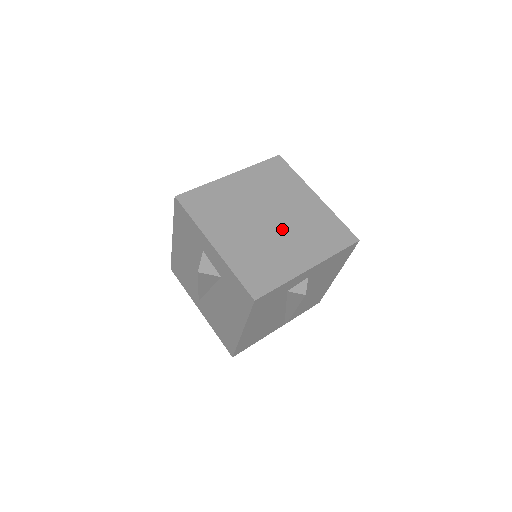
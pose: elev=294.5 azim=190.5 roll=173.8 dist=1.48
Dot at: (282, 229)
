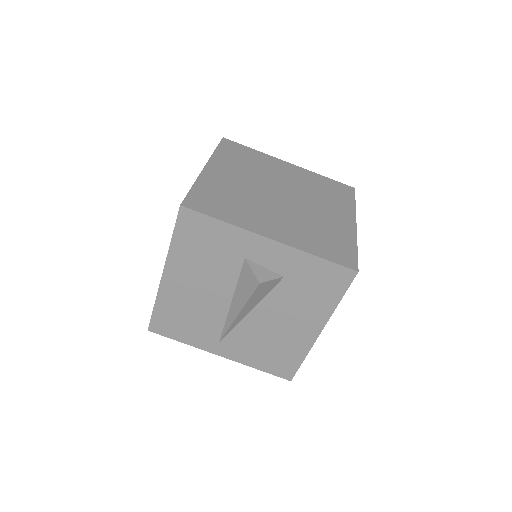
Dot at: (301, 200)
